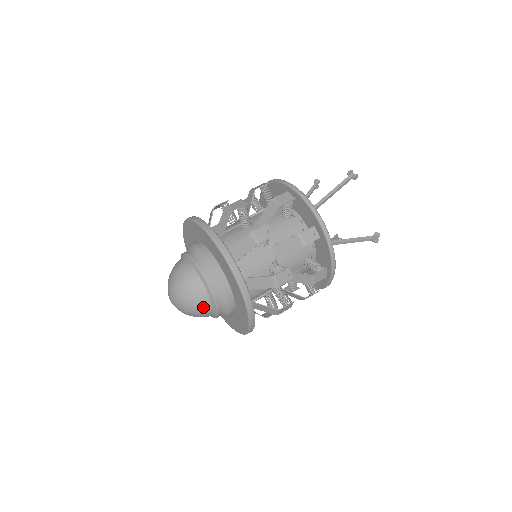
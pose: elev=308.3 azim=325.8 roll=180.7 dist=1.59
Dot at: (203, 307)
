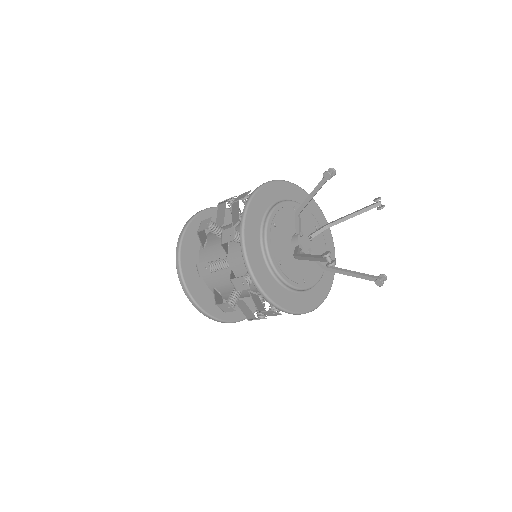
Dot at: occluded
